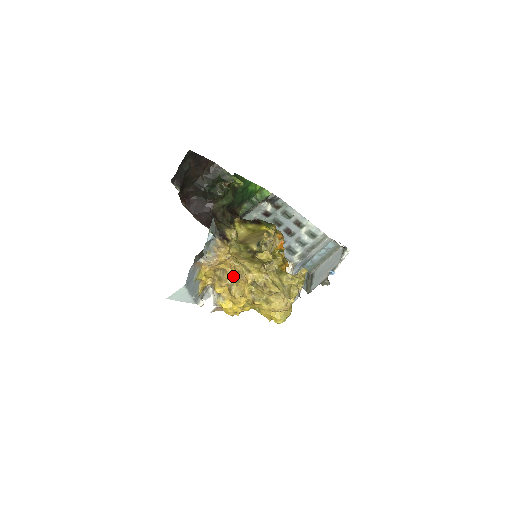
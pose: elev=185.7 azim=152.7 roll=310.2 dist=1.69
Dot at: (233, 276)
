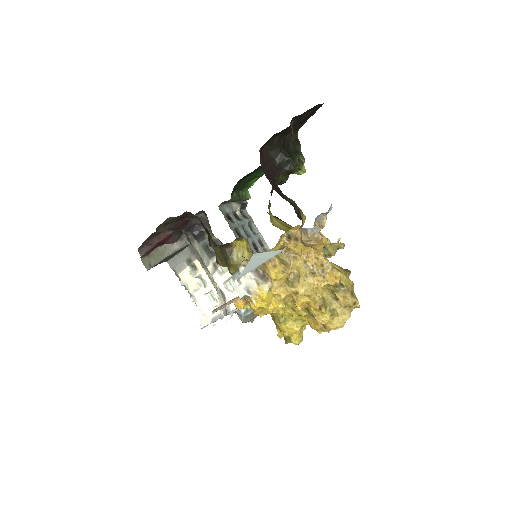
Dot at: (305, 267)
